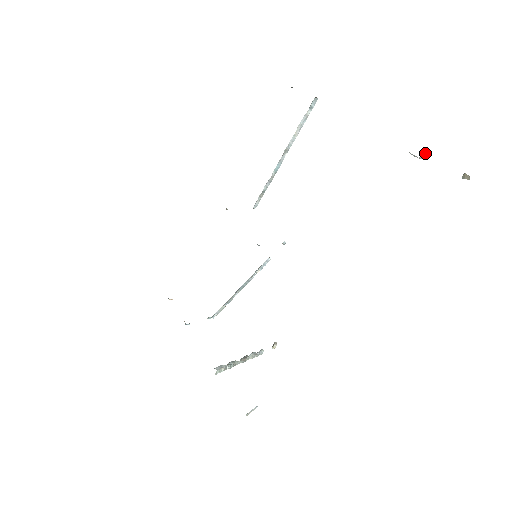
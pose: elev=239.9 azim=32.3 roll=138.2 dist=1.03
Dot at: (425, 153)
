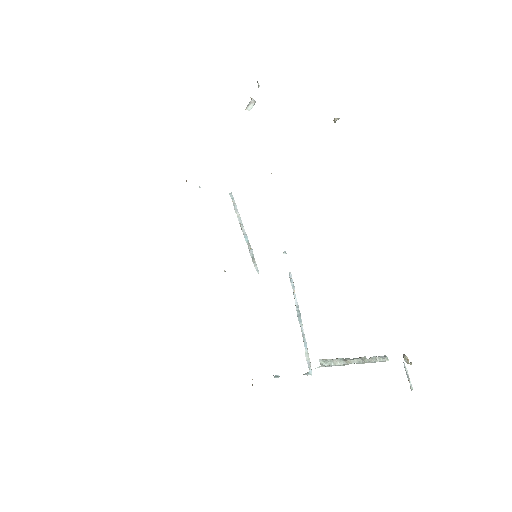
Dot at: (253, 100)
